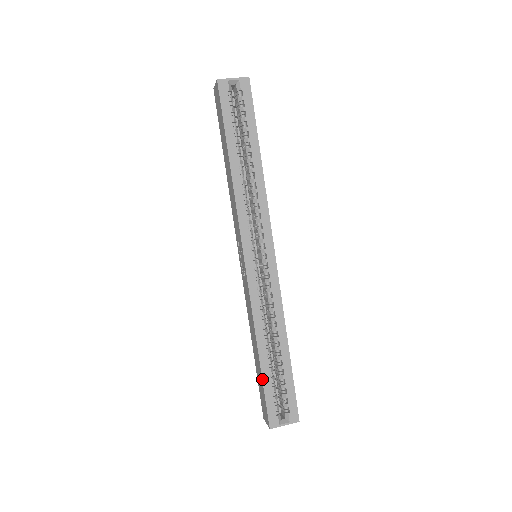
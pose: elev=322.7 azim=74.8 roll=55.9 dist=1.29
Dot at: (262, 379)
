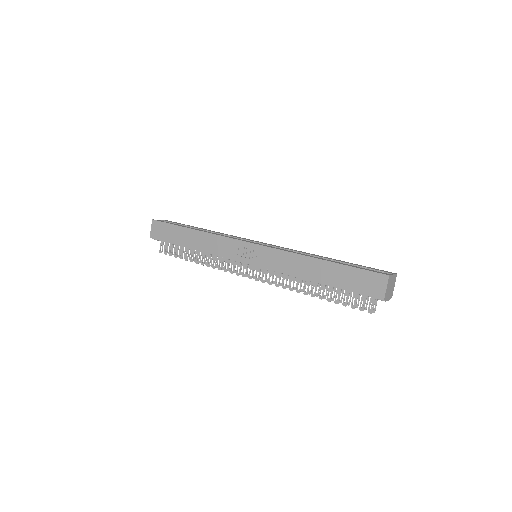
Dot at: (342, 264)
